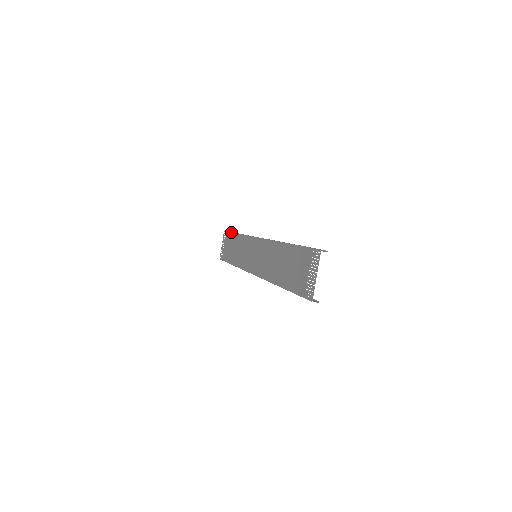
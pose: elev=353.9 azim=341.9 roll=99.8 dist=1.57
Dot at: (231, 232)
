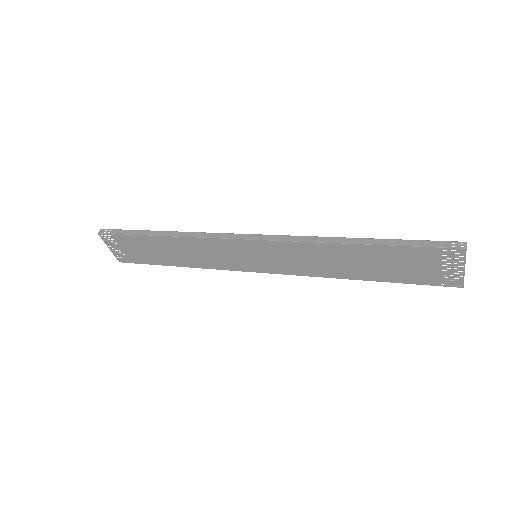
Dot at: (132, 235)
